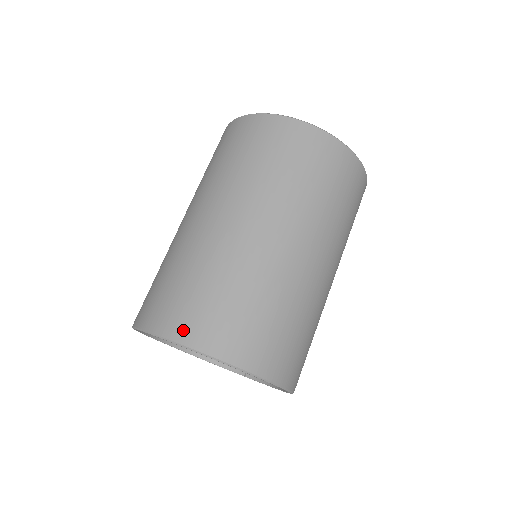
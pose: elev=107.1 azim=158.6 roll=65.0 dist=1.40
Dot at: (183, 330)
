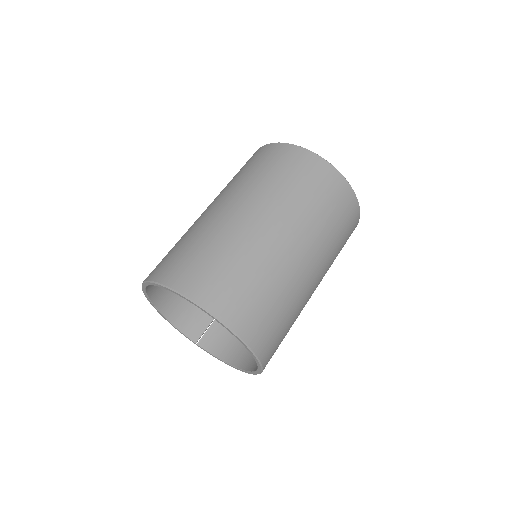
Dot at: (224, 309)
